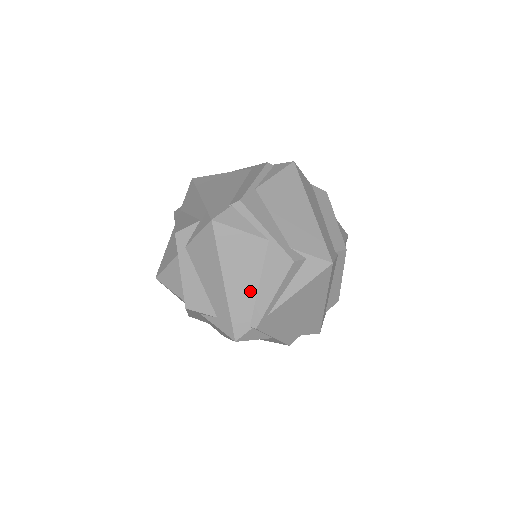
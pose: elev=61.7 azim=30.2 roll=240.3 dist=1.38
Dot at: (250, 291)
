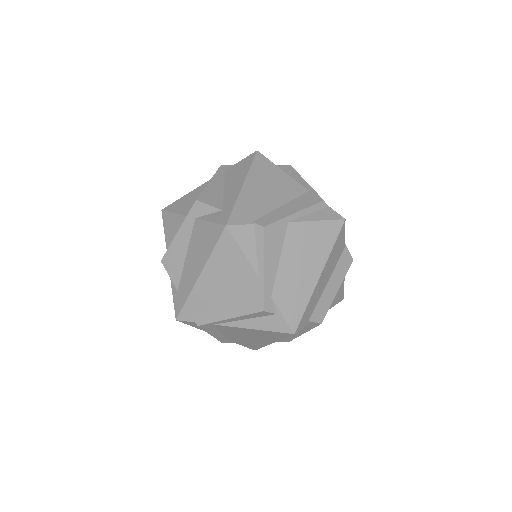
Dot at: (215, 298)
